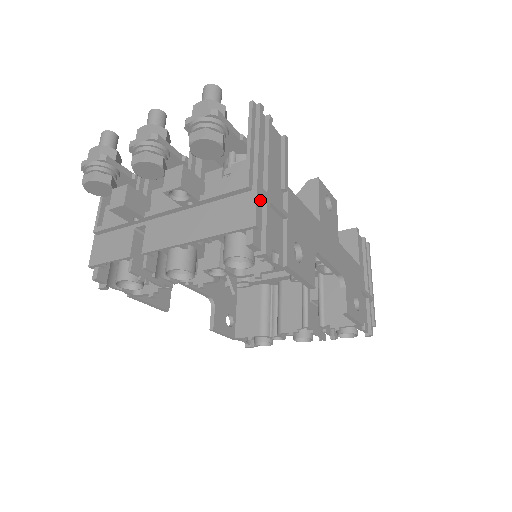
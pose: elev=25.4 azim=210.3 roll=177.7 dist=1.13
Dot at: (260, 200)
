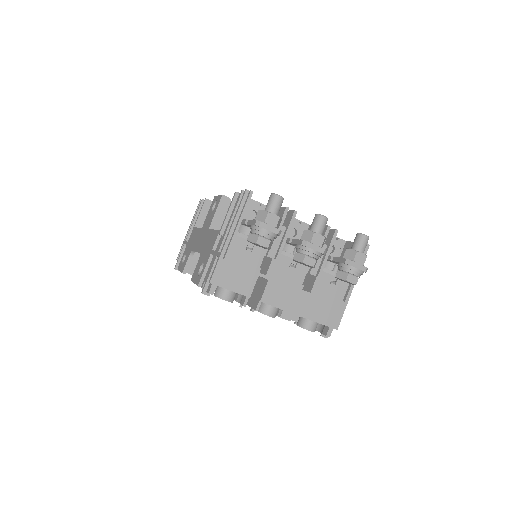
Dot at: occluded
